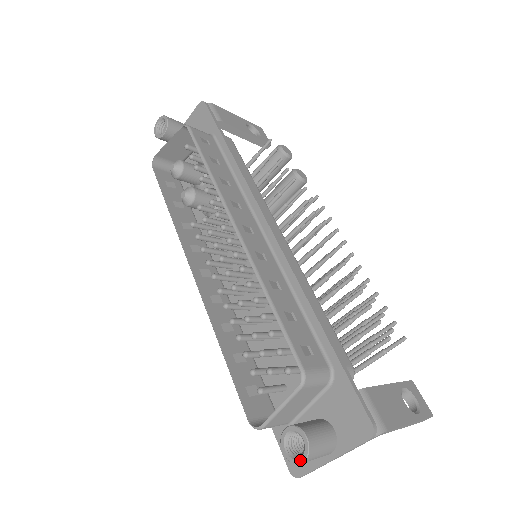
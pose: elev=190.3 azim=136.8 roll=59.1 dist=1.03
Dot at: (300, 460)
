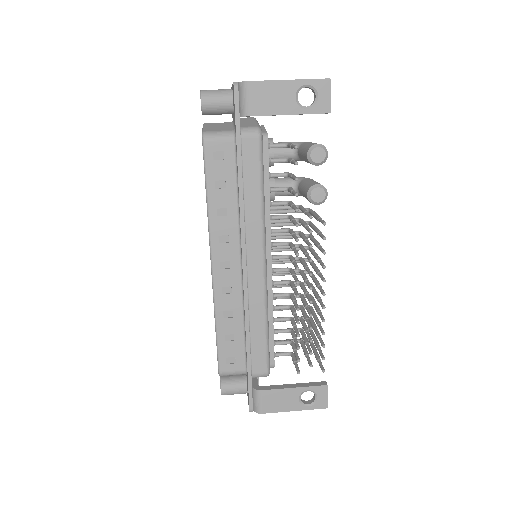
Dot at: occluded
